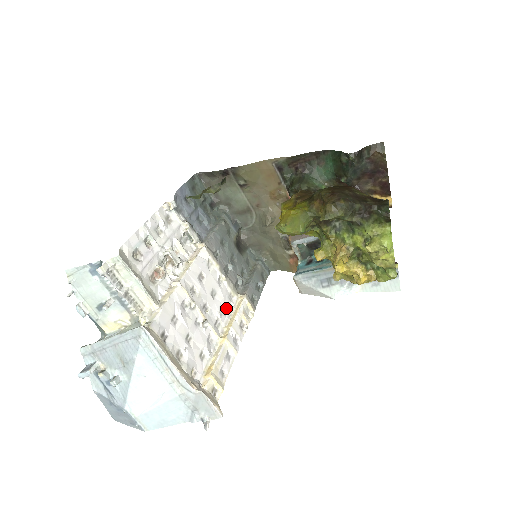
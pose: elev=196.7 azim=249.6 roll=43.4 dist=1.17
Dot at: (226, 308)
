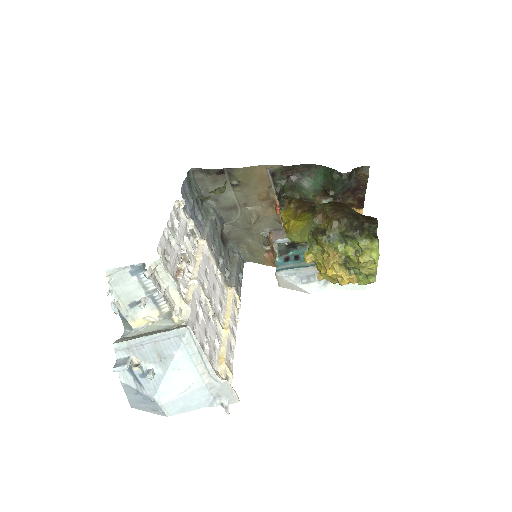
Dot at: (222, 300)
